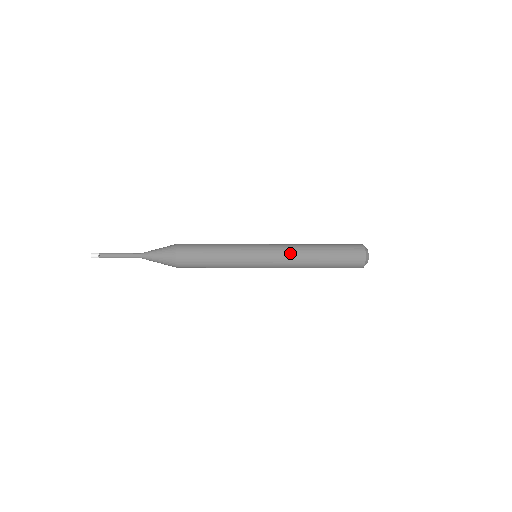
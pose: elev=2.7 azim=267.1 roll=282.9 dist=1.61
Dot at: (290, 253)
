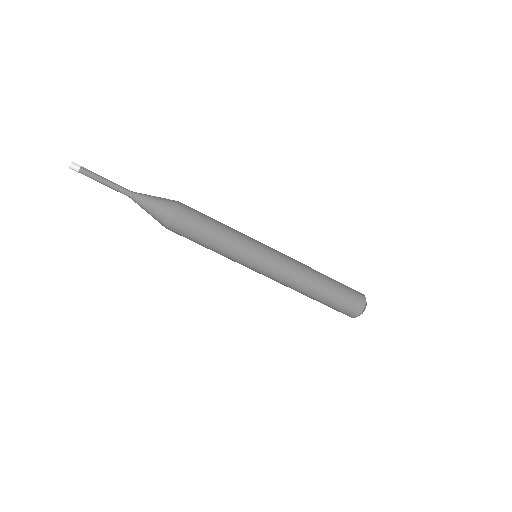
Dot at: (295, 268)
